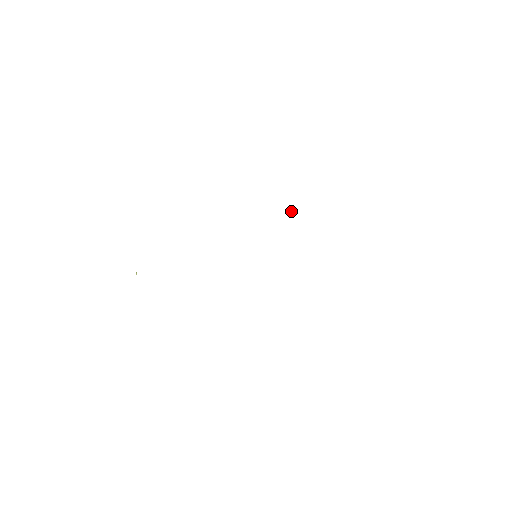
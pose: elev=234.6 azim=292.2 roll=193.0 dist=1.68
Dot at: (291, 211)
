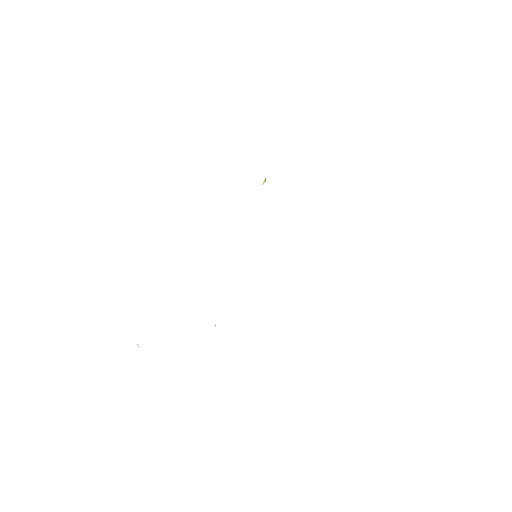
Dot at: (264, 182)
